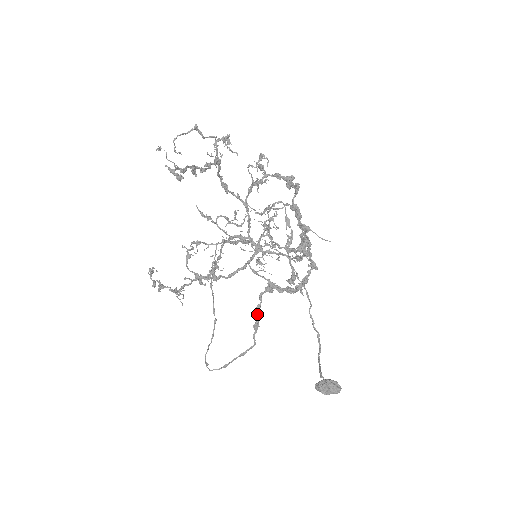
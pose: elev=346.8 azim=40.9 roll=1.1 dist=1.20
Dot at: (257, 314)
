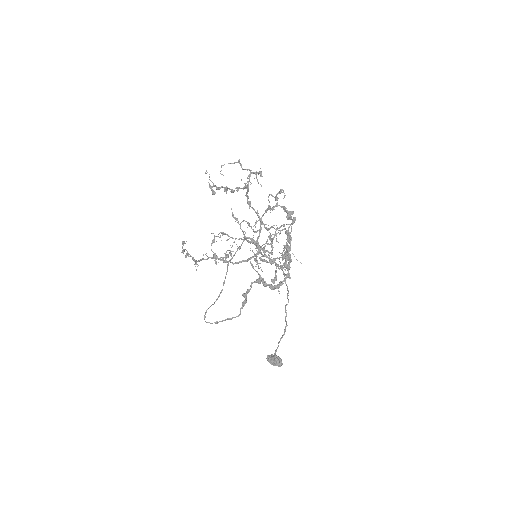
Dot at: (246, 295)
